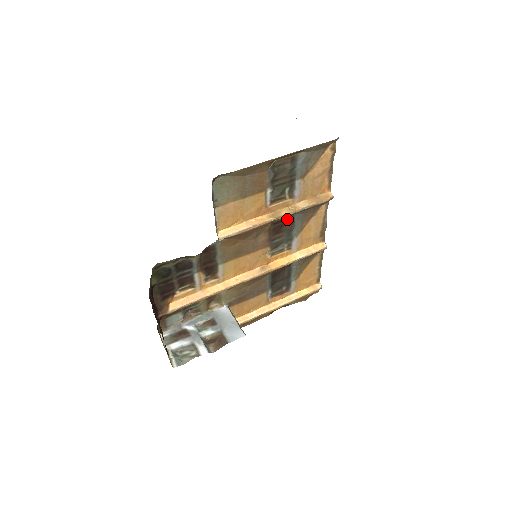
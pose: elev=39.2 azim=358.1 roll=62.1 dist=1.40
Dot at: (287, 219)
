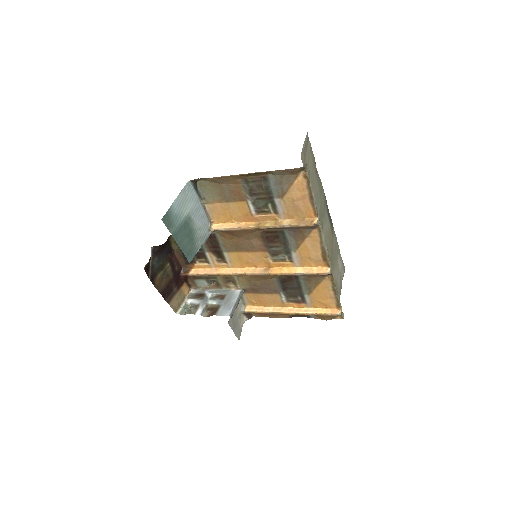
Dot at: (279, 232)
